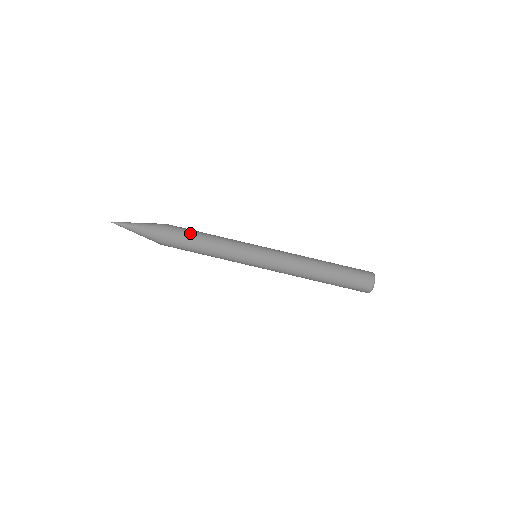
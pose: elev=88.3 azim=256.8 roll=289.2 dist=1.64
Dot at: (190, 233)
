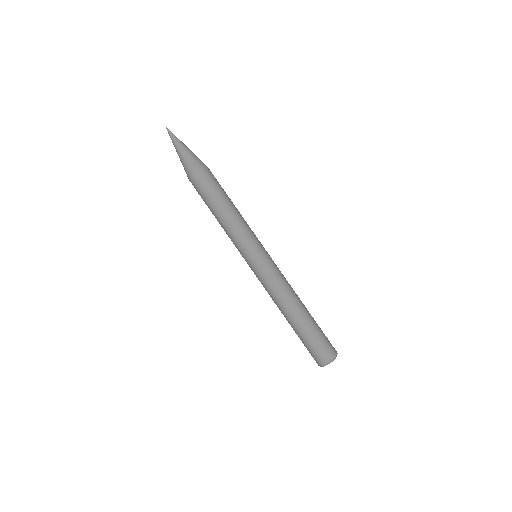
Dot at: (218, 192)
